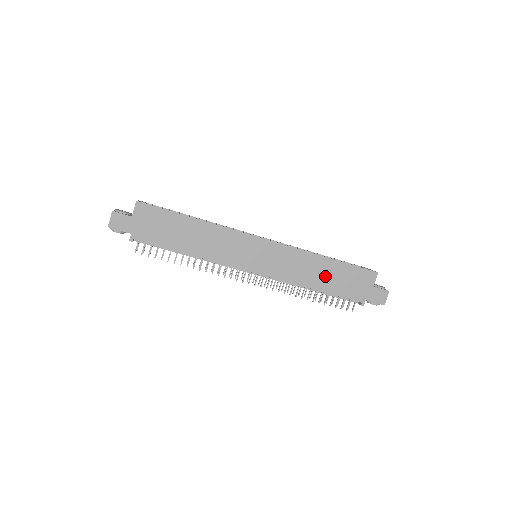
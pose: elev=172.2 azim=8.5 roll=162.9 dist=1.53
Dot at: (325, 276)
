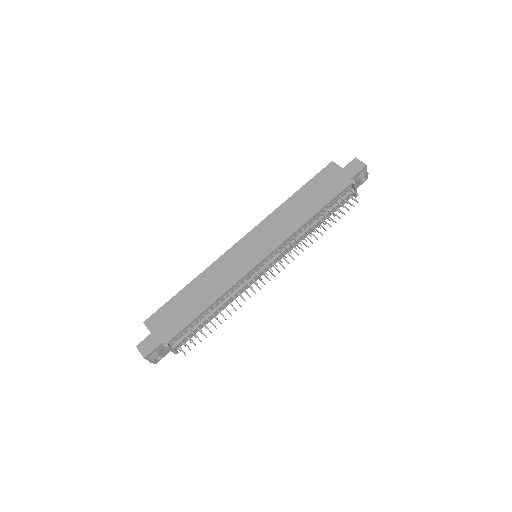
Dot at: (306, 204)
